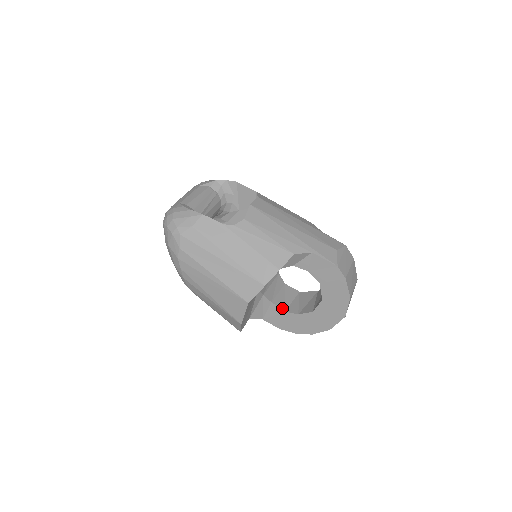
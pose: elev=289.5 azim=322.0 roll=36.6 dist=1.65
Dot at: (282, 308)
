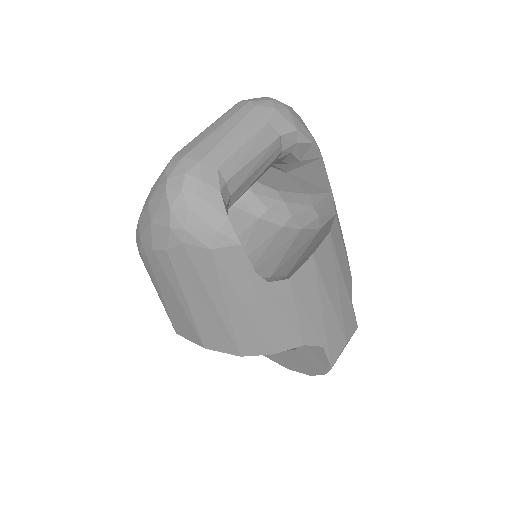
Dot at: occluded
